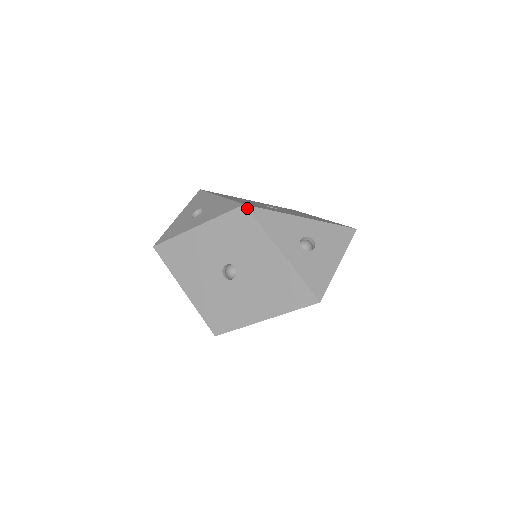
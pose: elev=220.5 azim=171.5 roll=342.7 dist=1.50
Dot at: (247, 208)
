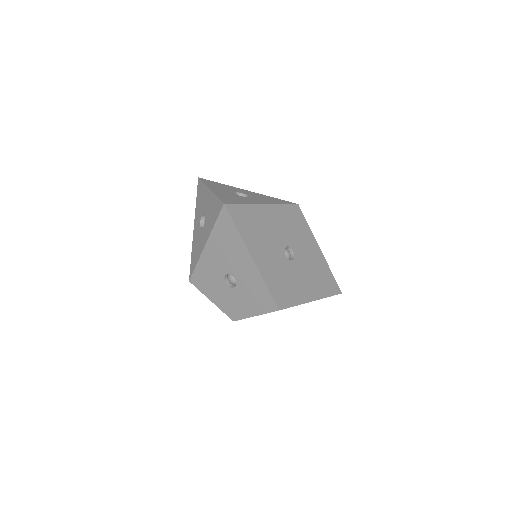
Dot at: occluded
